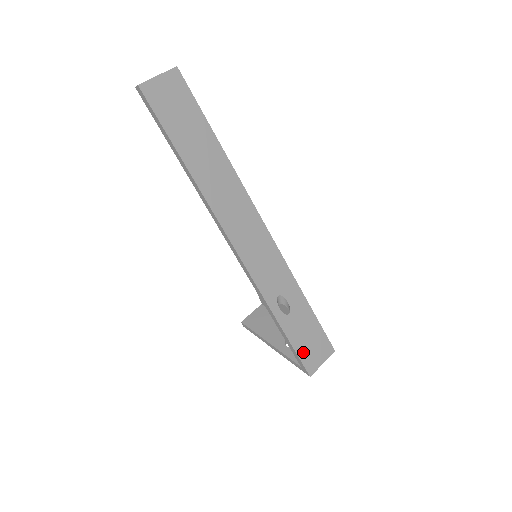
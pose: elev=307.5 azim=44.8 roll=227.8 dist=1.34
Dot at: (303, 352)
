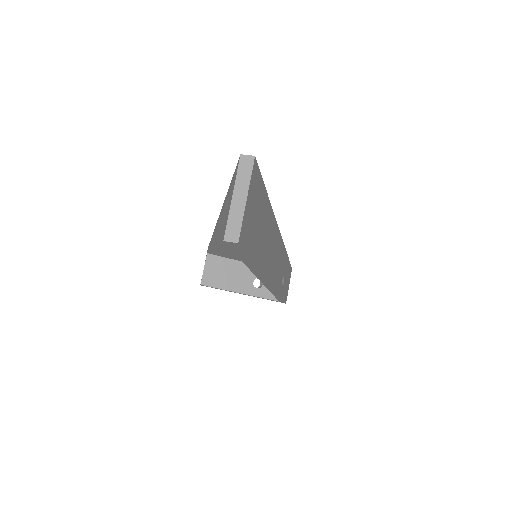
Dot at: (285, 295)
